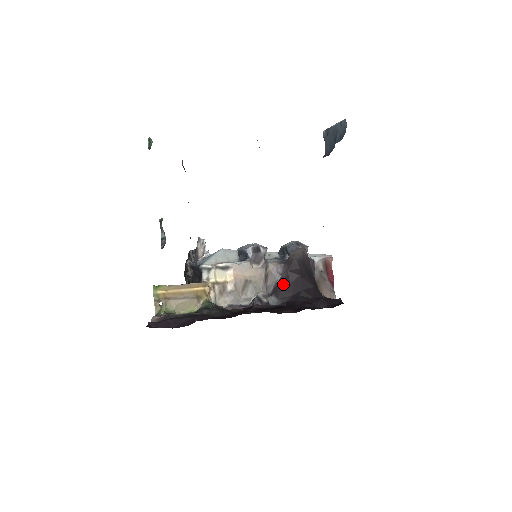
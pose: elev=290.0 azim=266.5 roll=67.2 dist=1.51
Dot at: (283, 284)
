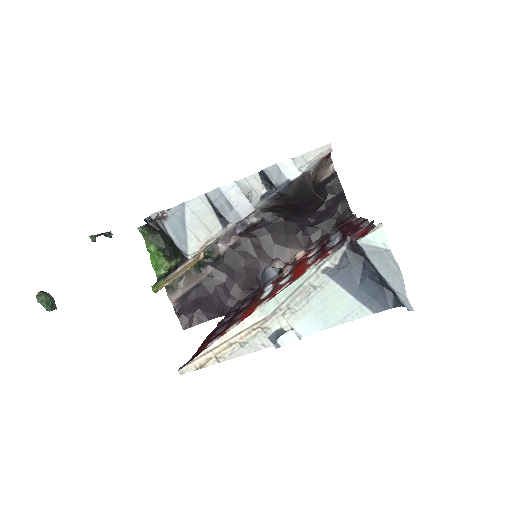
Dot at: (277, 208)
